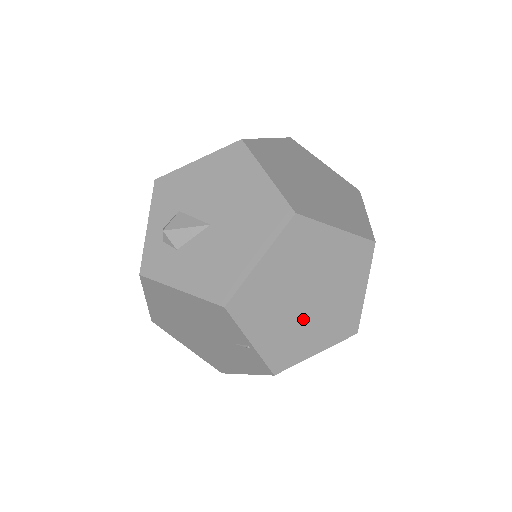
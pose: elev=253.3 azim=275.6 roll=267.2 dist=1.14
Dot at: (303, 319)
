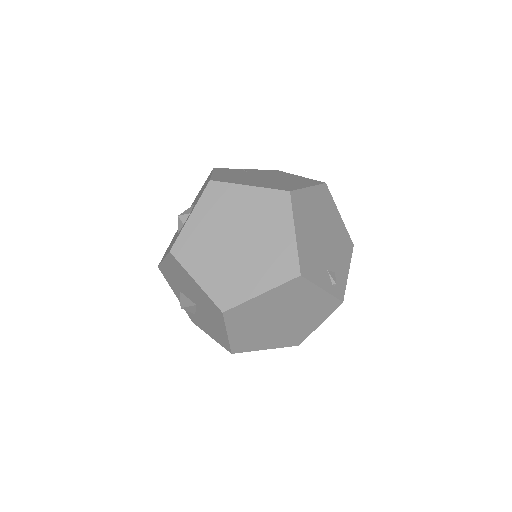
Dot at: (289, 326)
